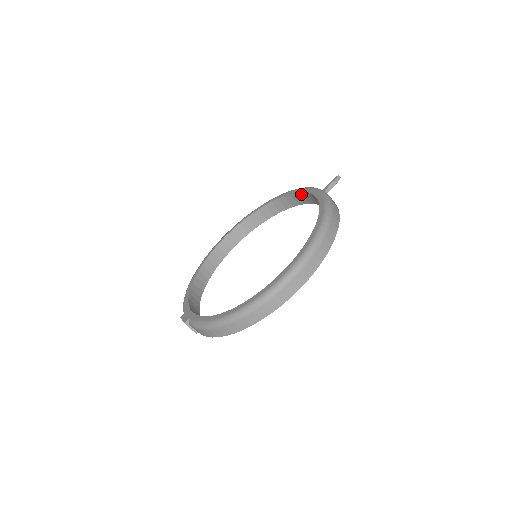
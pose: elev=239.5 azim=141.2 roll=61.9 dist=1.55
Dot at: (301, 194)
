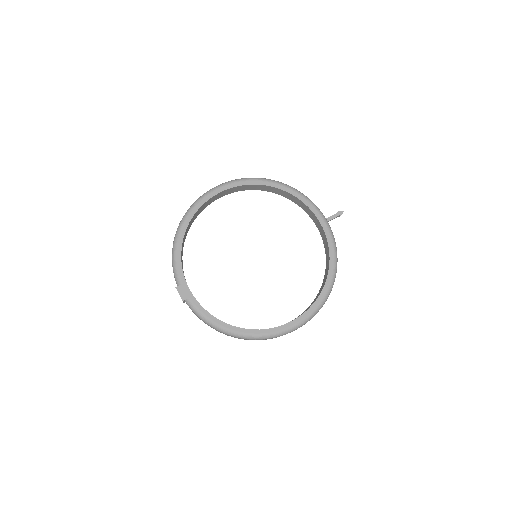
Dot at: (312, 213)
